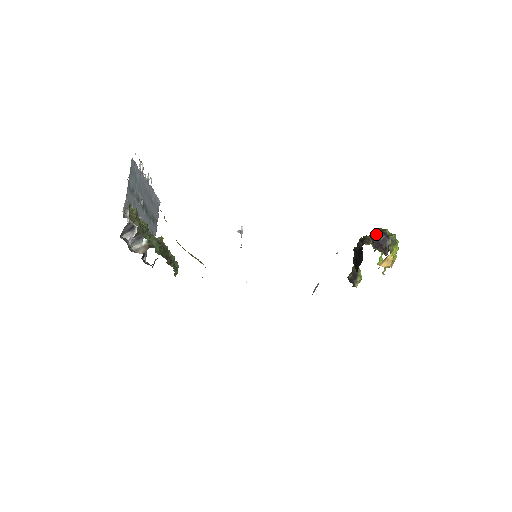
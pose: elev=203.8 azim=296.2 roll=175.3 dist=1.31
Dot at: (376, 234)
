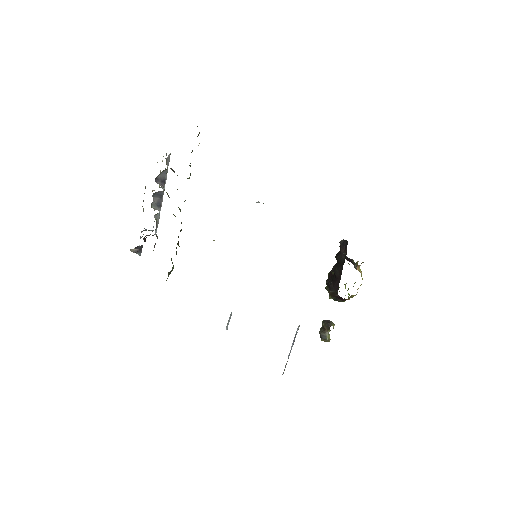
Dot at: occluded
